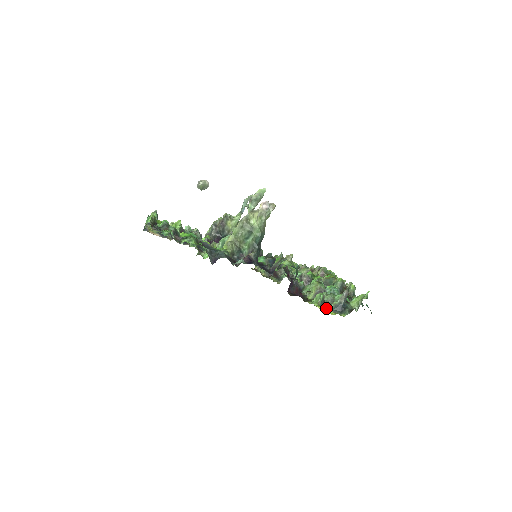
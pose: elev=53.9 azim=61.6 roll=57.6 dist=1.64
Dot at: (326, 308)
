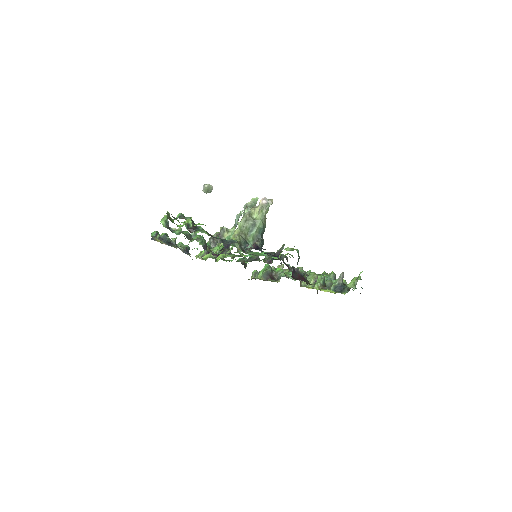
Dot at: (327, 289)
